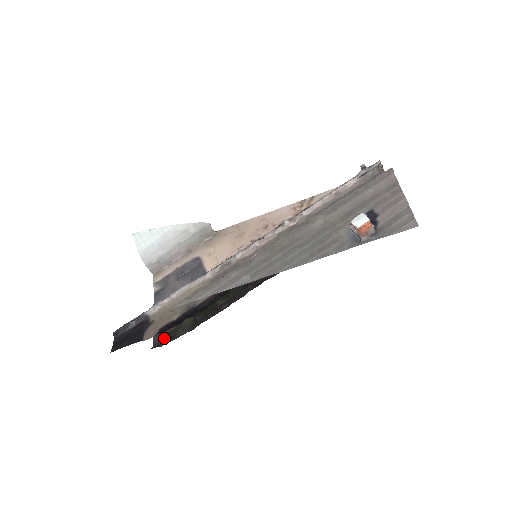
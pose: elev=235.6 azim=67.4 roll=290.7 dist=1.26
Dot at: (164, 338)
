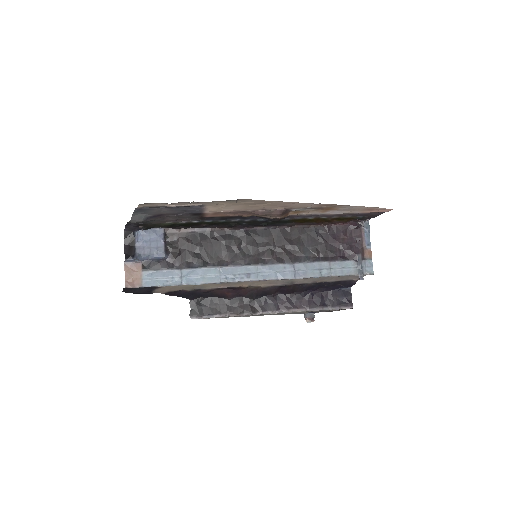
Dot at: (139, 226)
